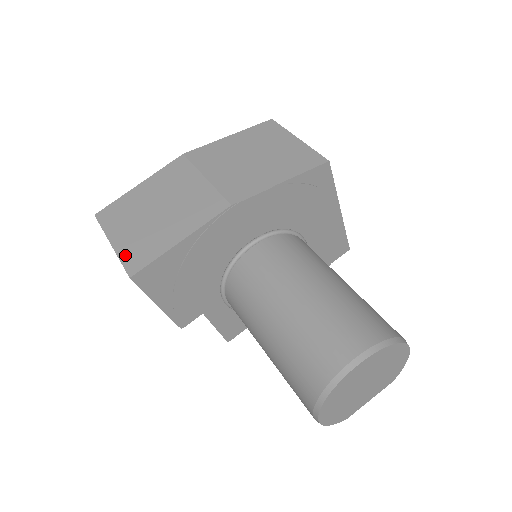
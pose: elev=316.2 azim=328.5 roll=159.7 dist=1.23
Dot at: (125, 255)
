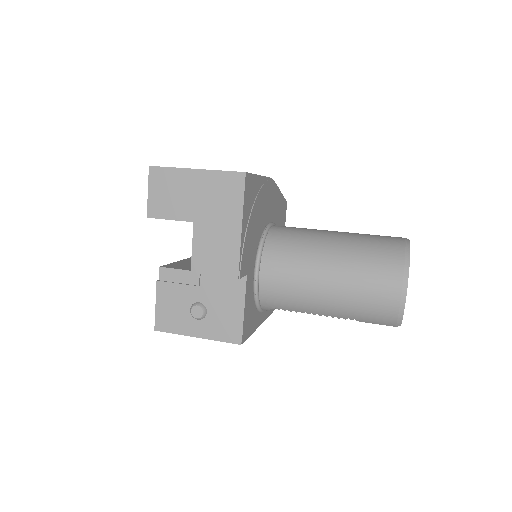
Dot at: (221, 170)
